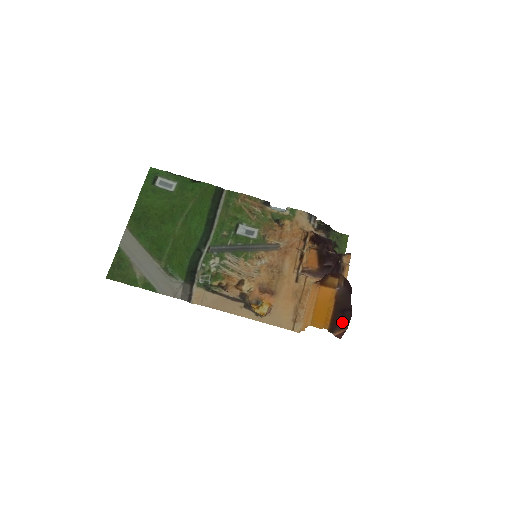
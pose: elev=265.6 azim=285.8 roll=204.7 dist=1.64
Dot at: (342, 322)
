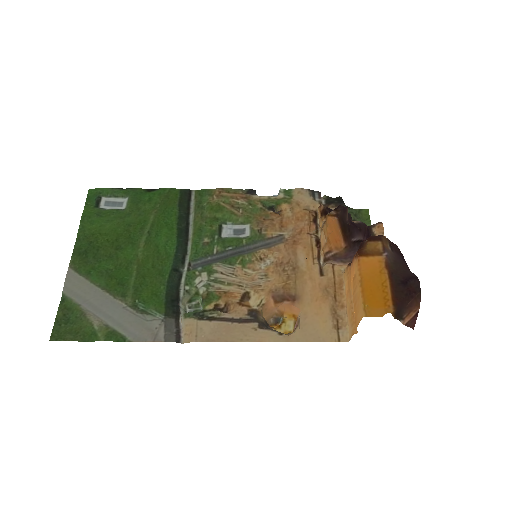
Dot at: (409, 298)
